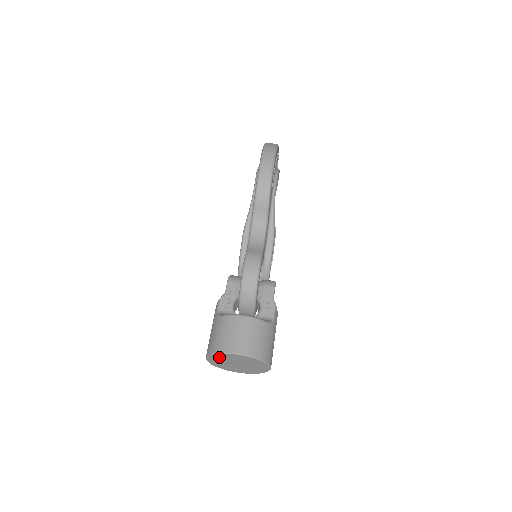
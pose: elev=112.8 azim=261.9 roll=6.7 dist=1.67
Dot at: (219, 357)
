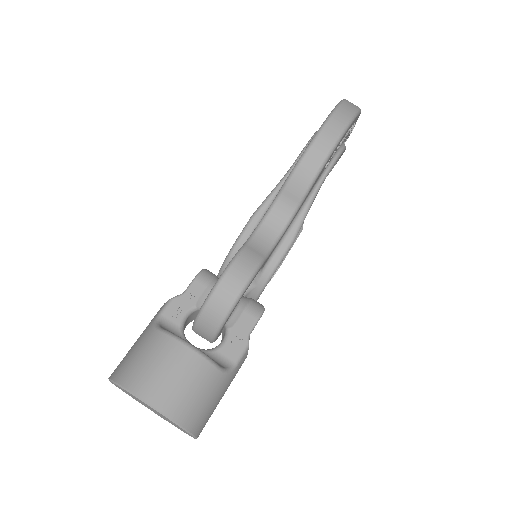
Dot at: occluded
